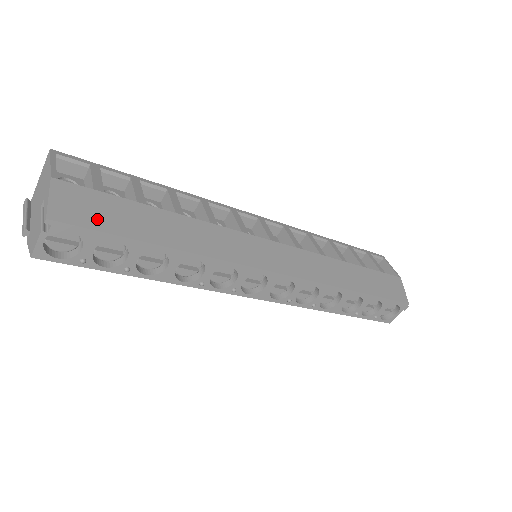
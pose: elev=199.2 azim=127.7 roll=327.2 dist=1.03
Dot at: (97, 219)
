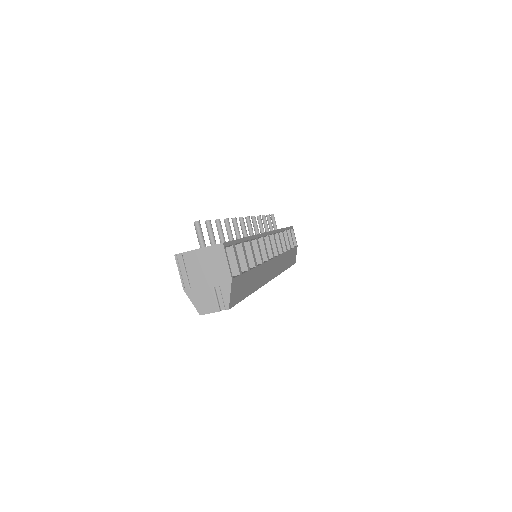
Dot at: (239, 295)
